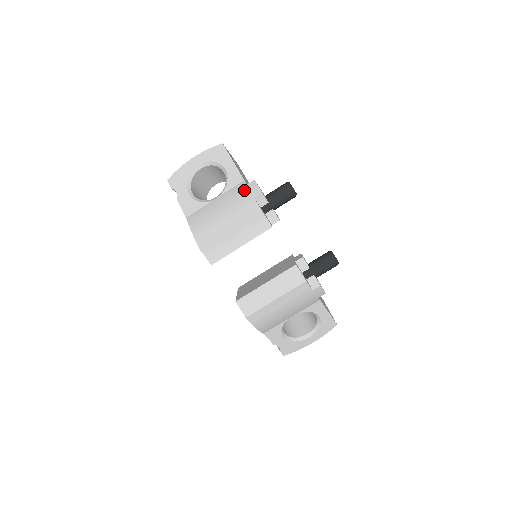
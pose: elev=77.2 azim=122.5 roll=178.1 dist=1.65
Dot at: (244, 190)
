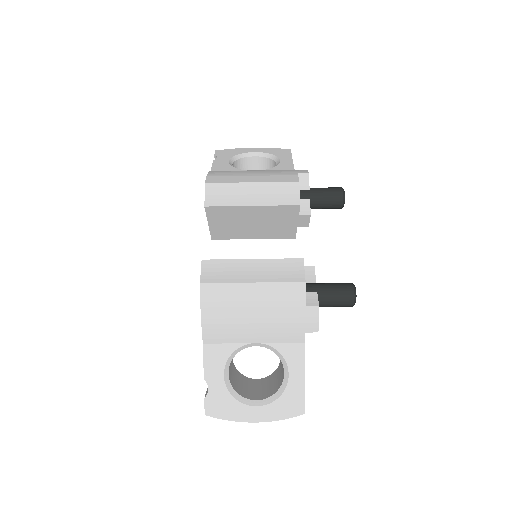
Dot at: (290, 170)
